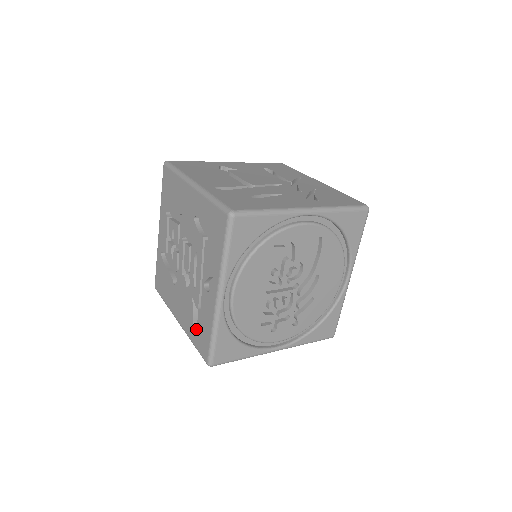
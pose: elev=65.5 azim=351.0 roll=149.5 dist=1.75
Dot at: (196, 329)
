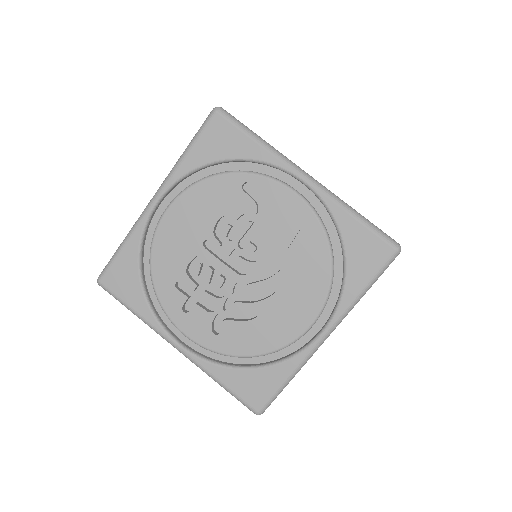
Dot at: occluded
